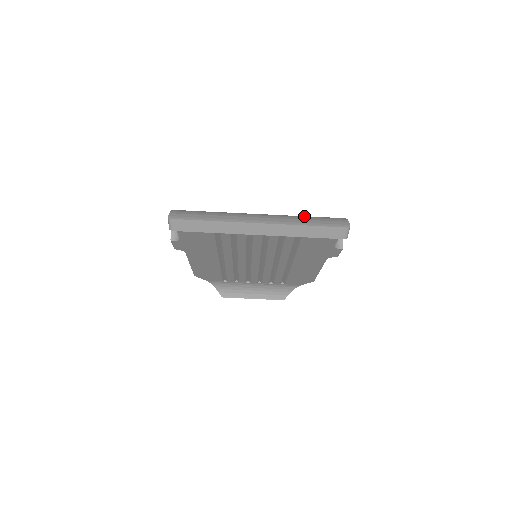
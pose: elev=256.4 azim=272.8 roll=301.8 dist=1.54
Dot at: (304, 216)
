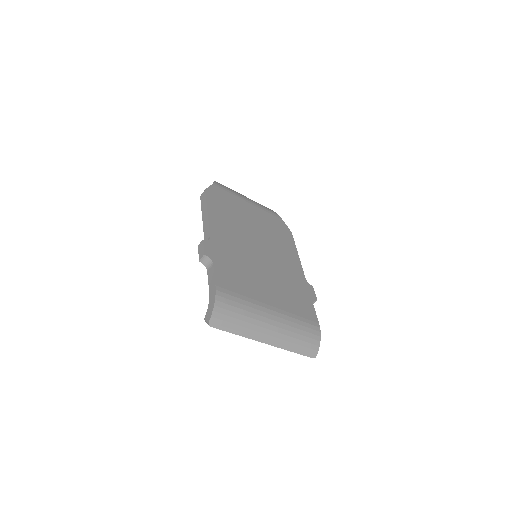
Dot at: (298, 333)
